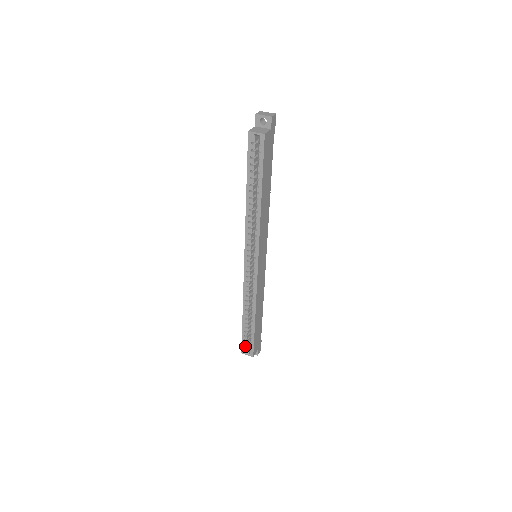
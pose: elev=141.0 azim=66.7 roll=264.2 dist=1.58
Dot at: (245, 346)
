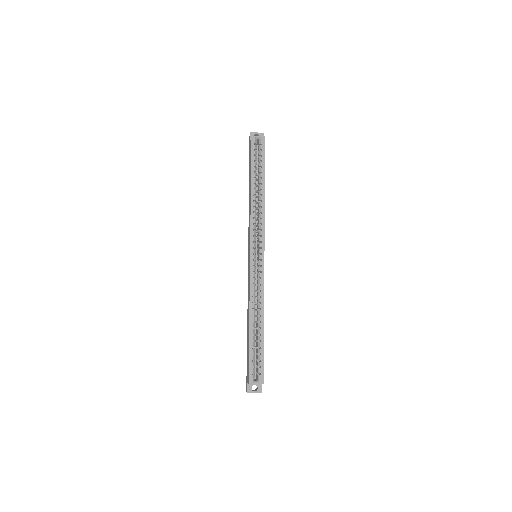
Dot at: (253, 371)
